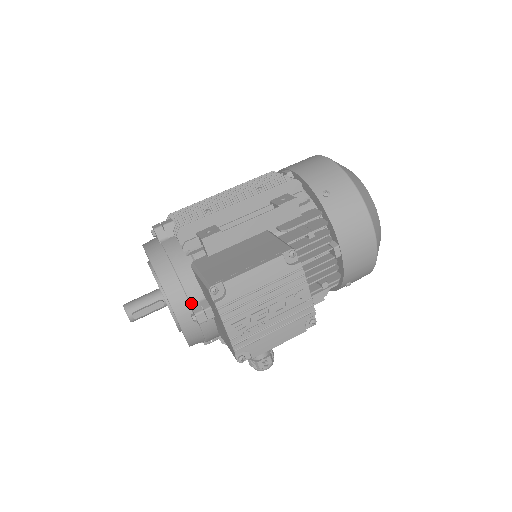
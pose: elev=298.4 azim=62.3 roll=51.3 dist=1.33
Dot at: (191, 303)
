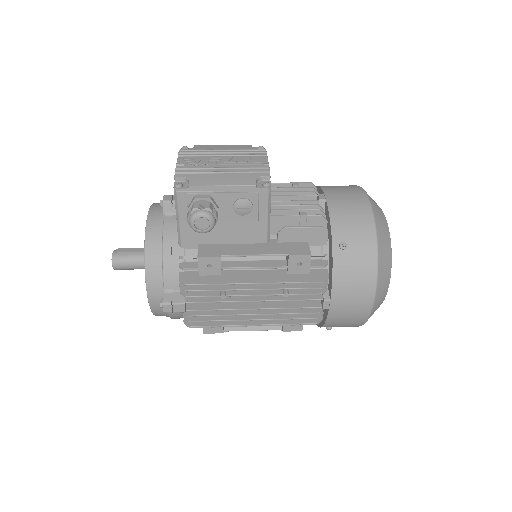
Dot at: occluded
